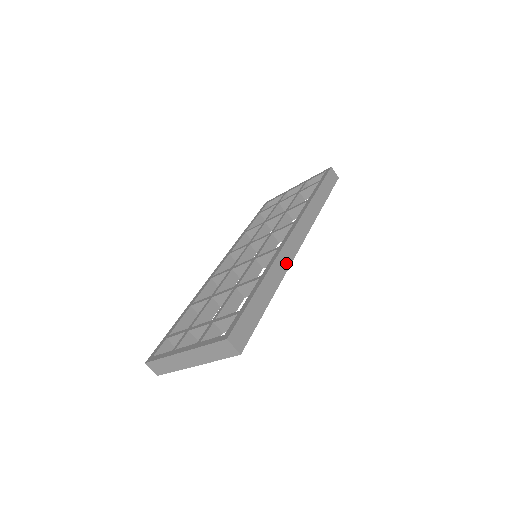
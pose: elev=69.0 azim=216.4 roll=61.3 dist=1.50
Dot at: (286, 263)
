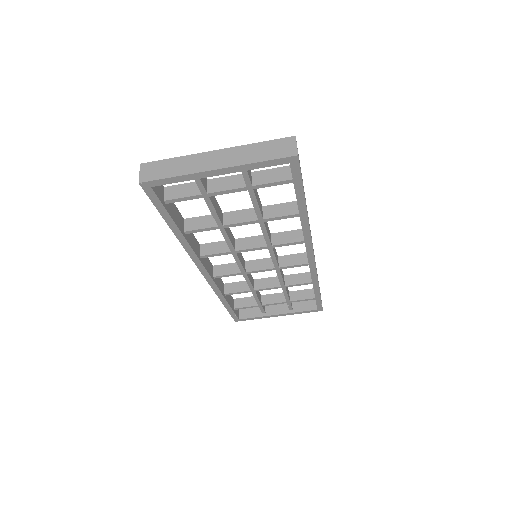
Dot at: occluded
